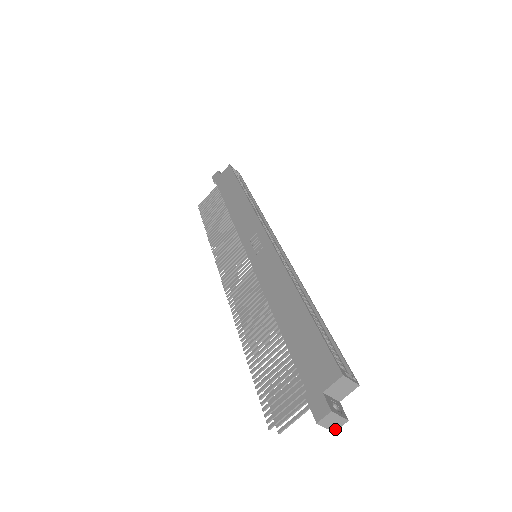
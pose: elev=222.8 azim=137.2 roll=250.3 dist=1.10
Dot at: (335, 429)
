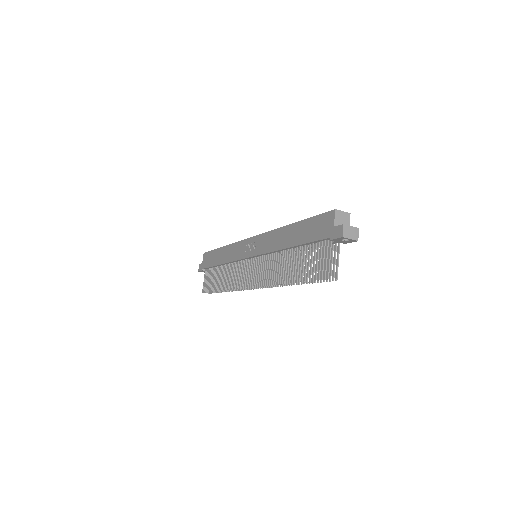
Dot at: (357, 238)
